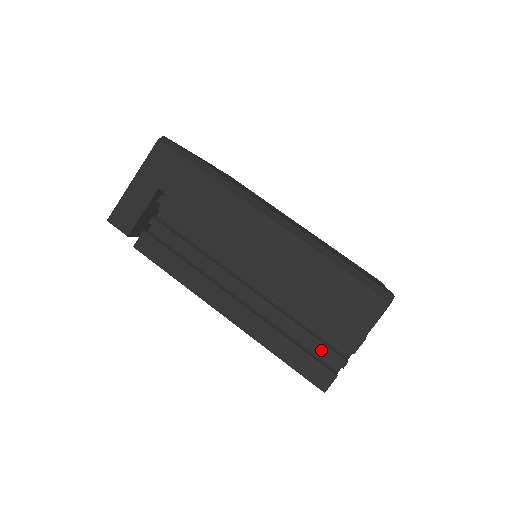
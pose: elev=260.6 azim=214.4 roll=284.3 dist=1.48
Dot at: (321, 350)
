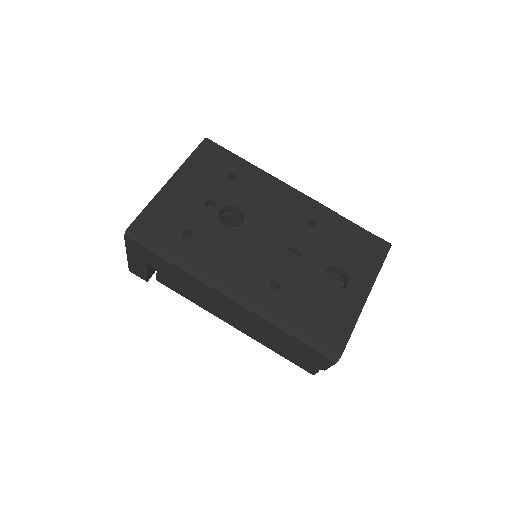
Dot at: occluded
